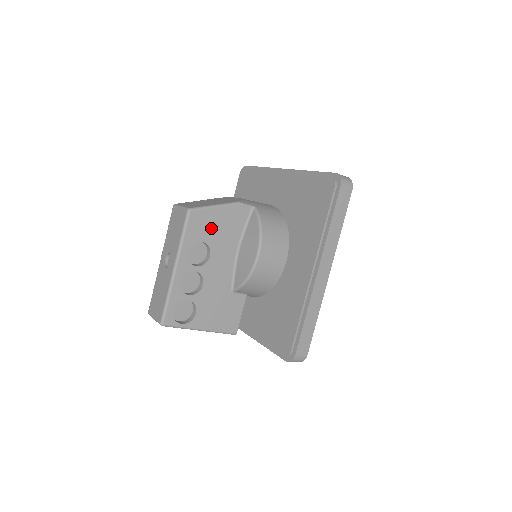
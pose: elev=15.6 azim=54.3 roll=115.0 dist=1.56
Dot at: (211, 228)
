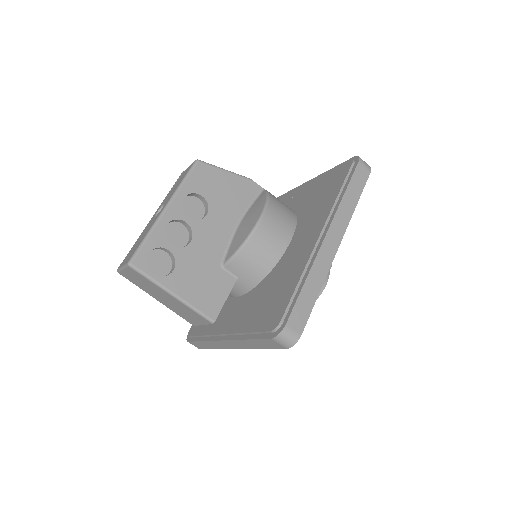
Dot at: (215, 188)
